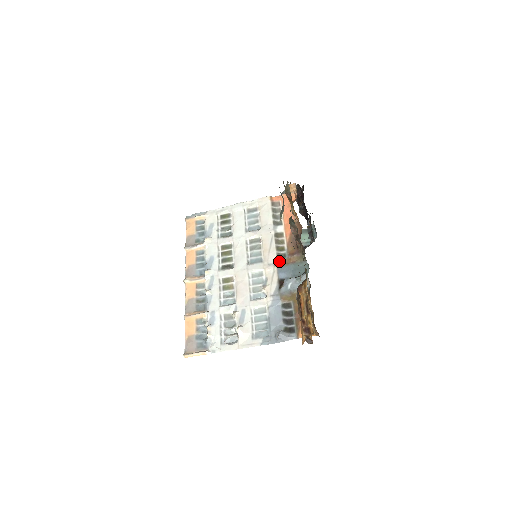
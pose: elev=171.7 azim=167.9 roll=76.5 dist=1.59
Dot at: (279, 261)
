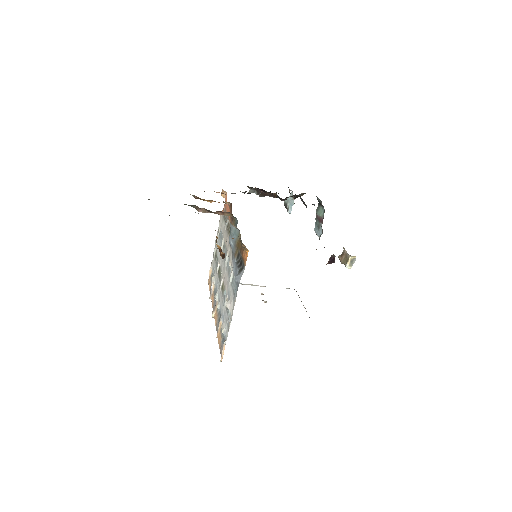
Dot at: occluded
